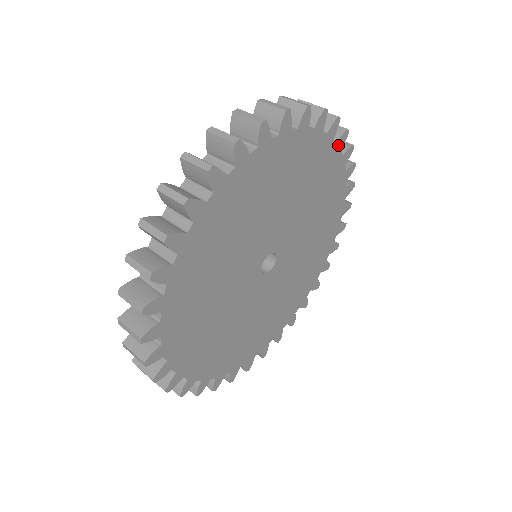
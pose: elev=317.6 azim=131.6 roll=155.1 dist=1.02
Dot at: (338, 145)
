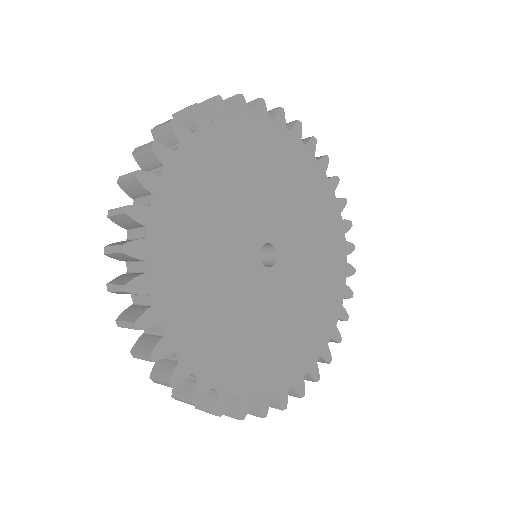
Dot at: (295, 135)
